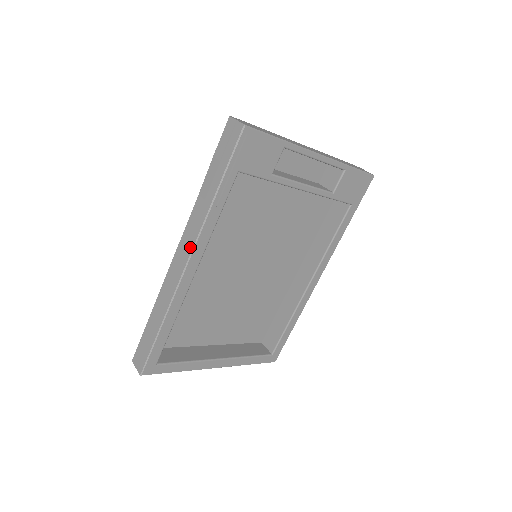
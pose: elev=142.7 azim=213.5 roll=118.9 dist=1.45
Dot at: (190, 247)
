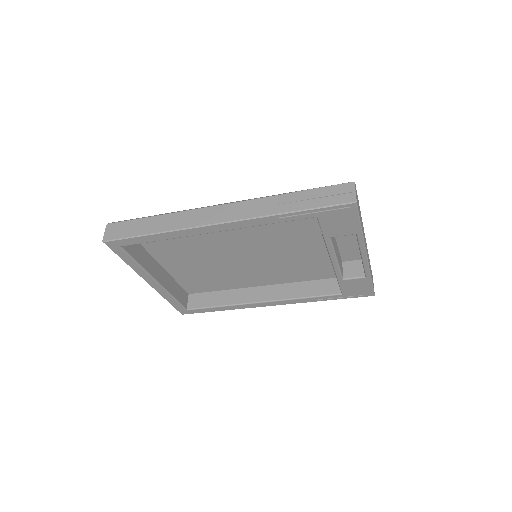
Dot at: (233, 217)
